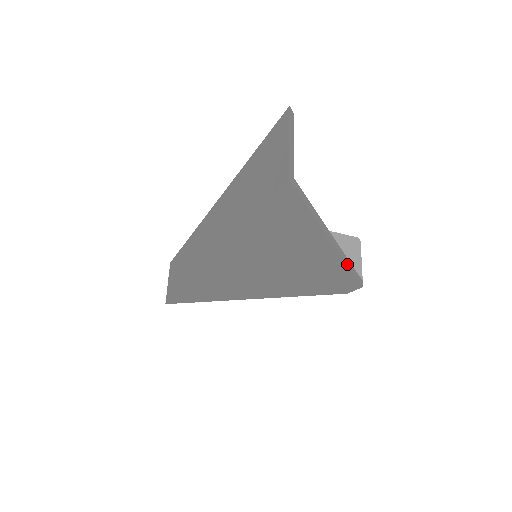
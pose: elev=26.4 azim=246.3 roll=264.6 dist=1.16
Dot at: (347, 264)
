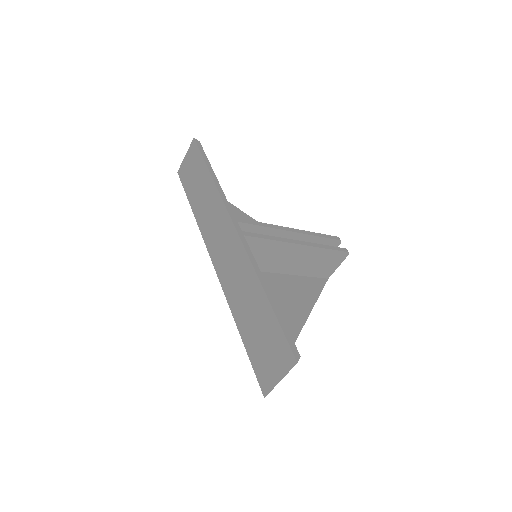
Dot at: occluded
